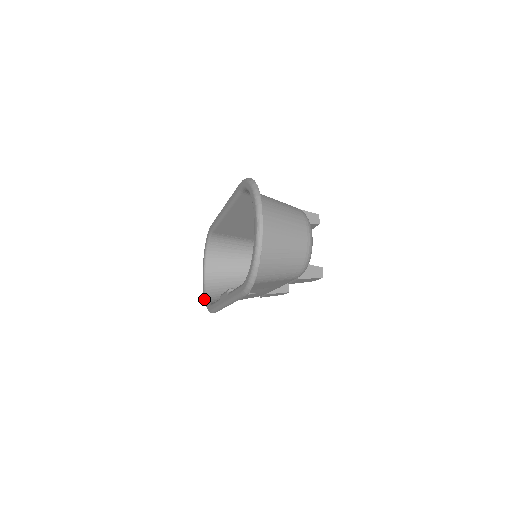
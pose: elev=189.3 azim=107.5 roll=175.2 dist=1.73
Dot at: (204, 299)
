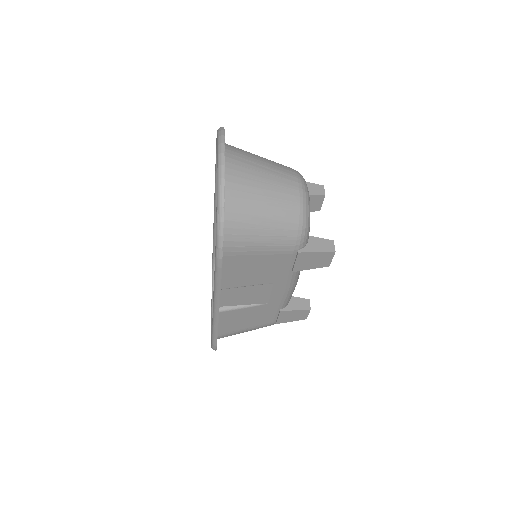
Dot at: occluded
